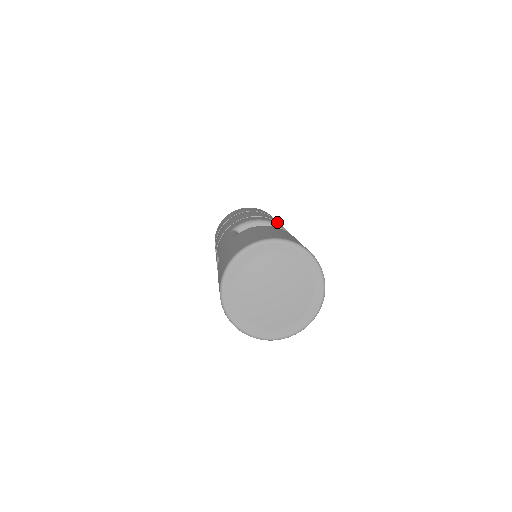
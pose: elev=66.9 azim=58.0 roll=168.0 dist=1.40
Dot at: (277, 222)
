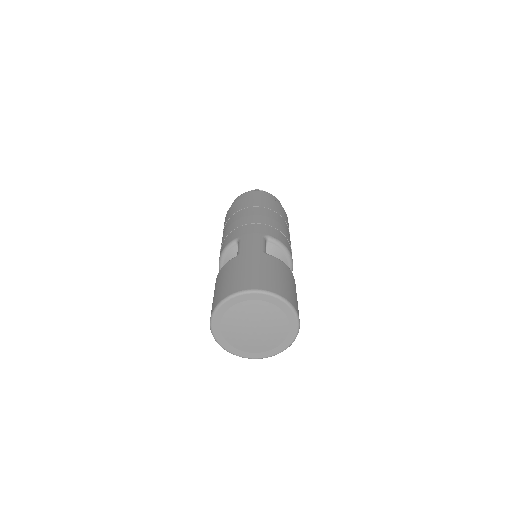
Dot at: occluded
